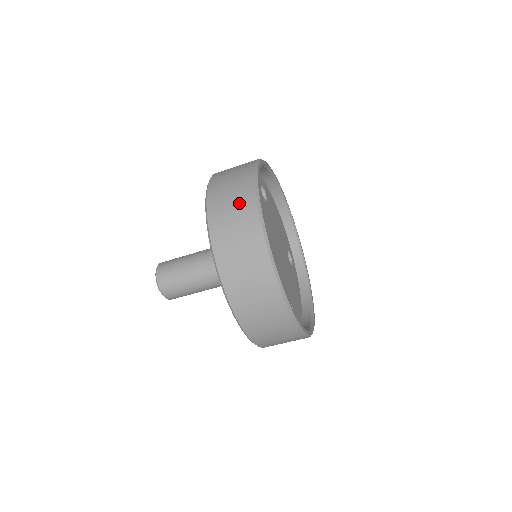
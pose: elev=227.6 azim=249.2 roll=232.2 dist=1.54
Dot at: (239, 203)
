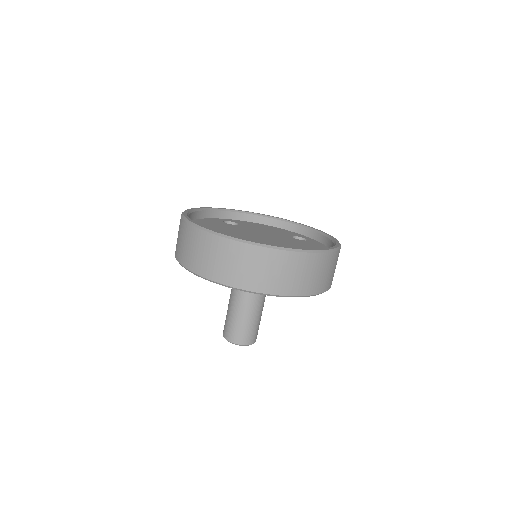
Dot at: (179, 232)
